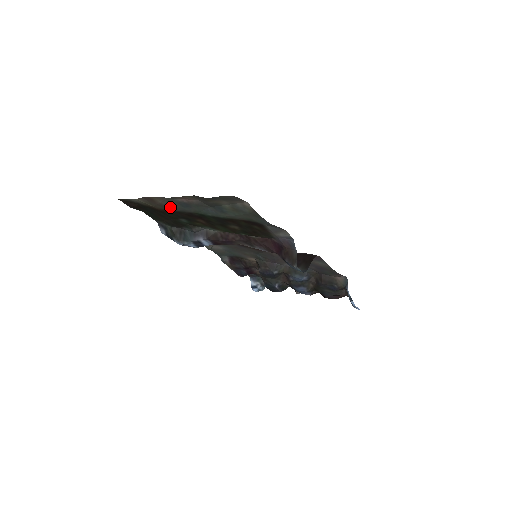
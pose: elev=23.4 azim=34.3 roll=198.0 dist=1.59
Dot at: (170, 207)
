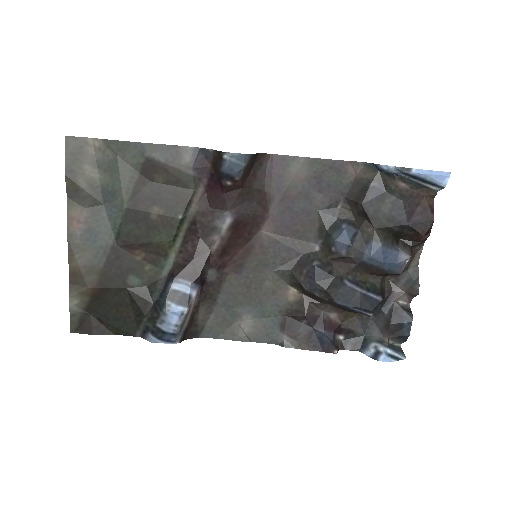
Dot at: (93, 263)
